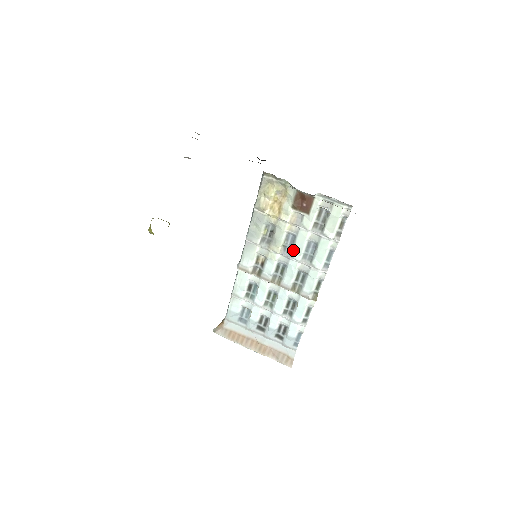
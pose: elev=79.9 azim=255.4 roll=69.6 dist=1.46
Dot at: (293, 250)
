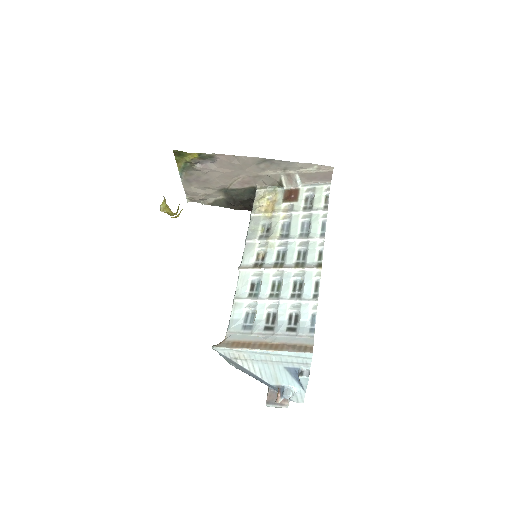
Dot at: (290, 234)
